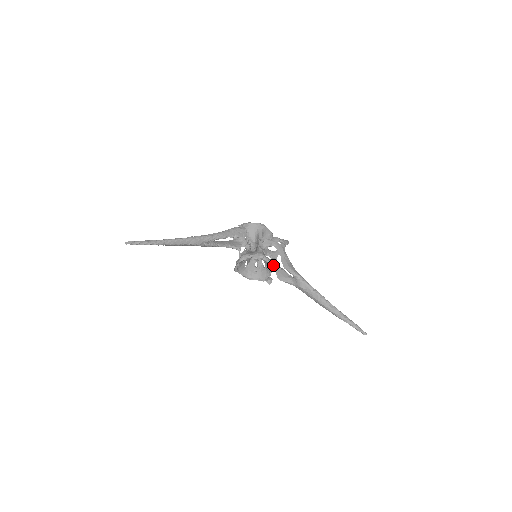
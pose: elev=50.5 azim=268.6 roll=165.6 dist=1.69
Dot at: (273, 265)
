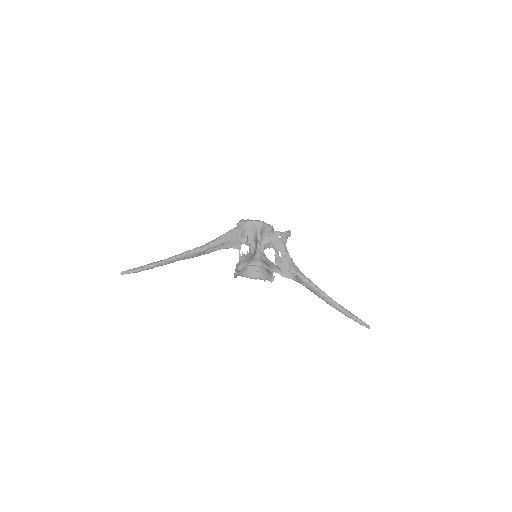
Dot at: (272, 270)
